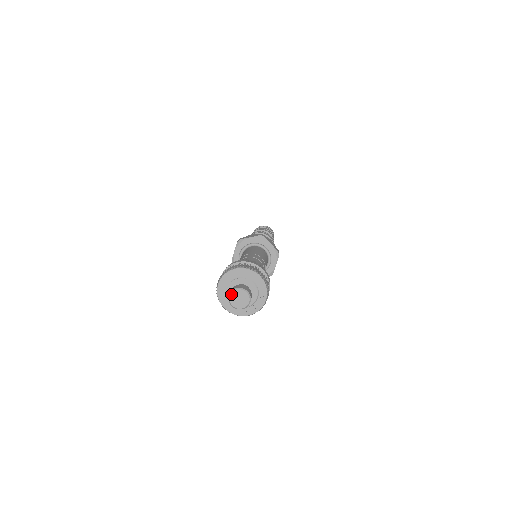
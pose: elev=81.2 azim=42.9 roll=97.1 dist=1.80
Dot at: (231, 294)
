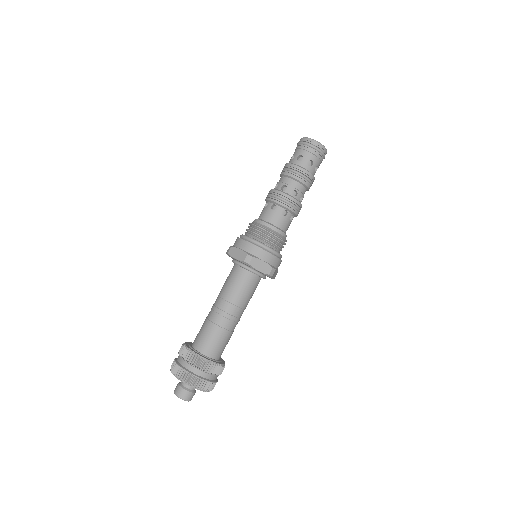
Dot at: (175, 393)
